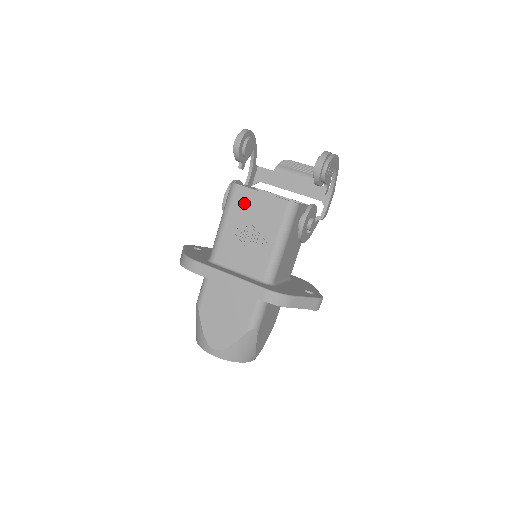
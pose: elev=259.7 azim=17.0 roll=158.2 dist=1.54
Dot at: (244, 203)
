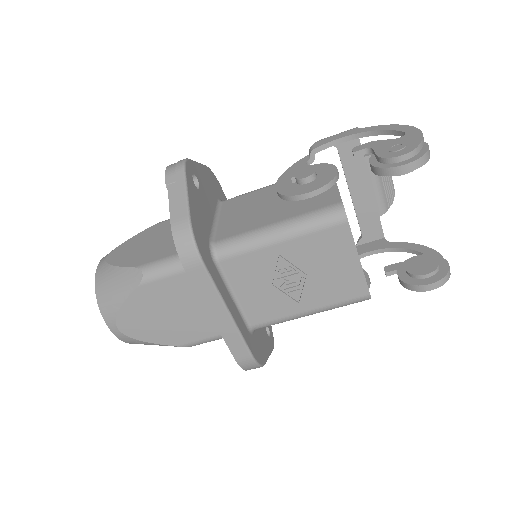
Dot at: (329, 248)
